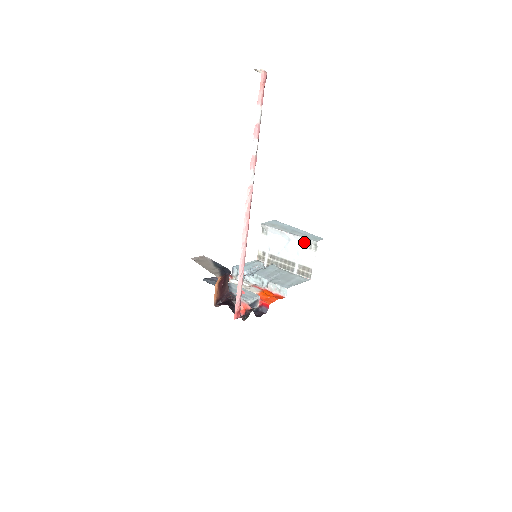
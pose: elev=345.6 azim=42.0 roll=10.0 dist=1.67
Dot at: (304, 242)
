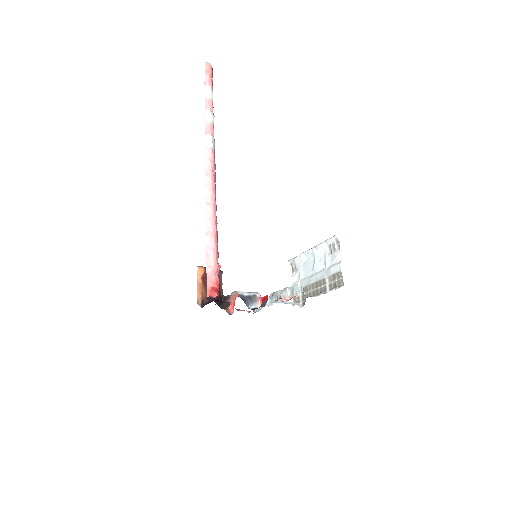
Dot at: (327, 248)
